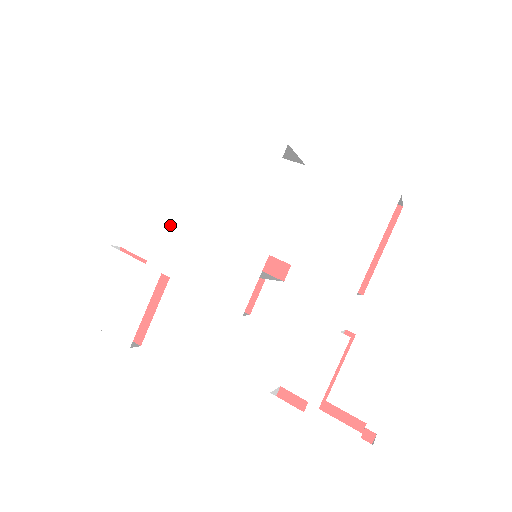
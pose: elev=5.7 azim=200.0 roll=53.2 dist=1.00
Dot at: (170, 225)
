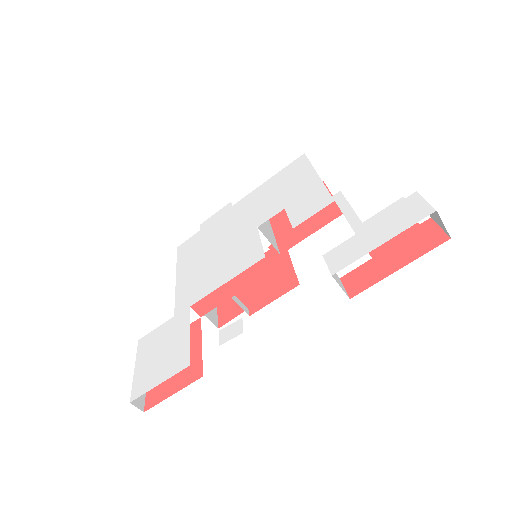
Dot at: (181, 286)
